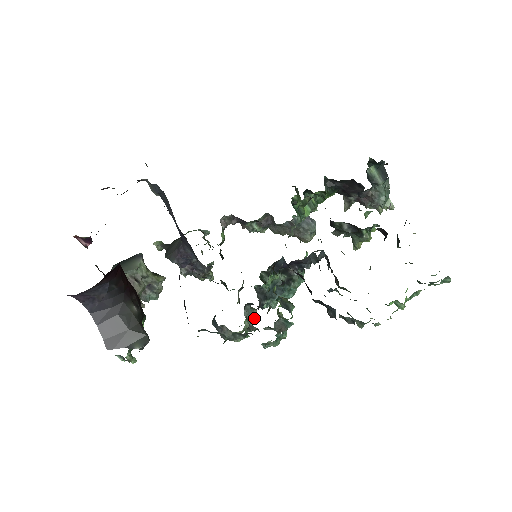
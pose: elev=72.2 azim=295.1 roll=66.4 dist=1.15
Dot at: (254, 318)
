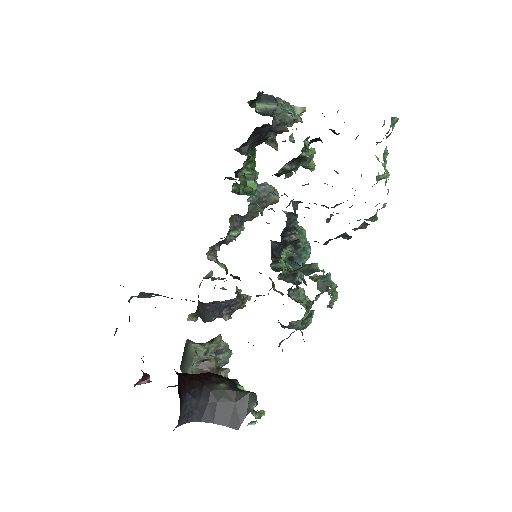
Dot at: (304, 294)
